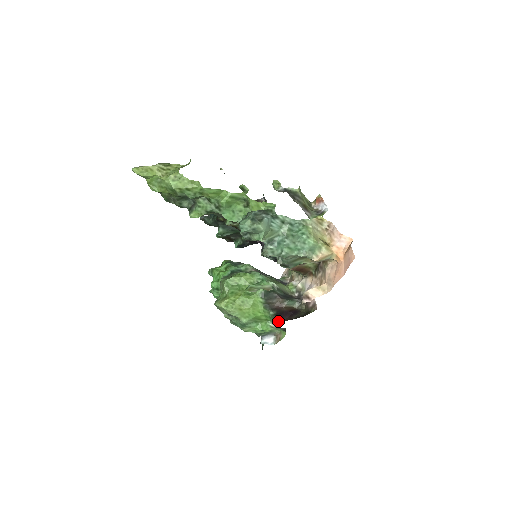
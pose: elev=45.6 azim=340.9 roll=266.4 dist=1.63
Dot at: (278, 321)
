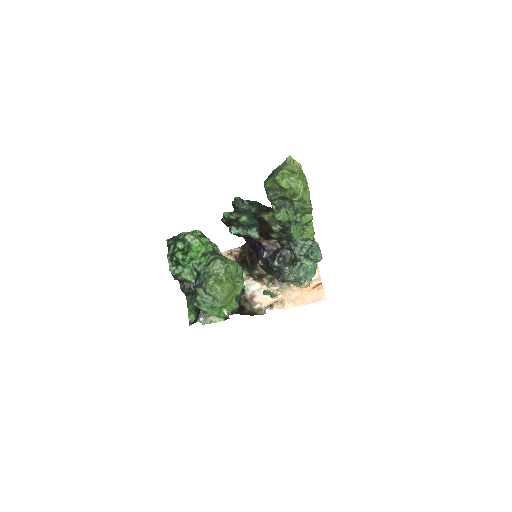
Dot at: (235, 313)
